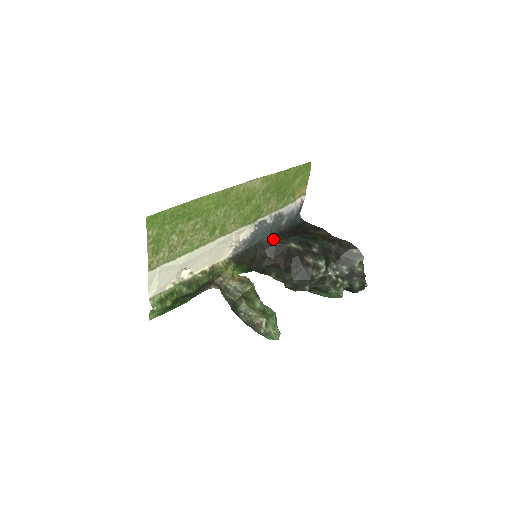
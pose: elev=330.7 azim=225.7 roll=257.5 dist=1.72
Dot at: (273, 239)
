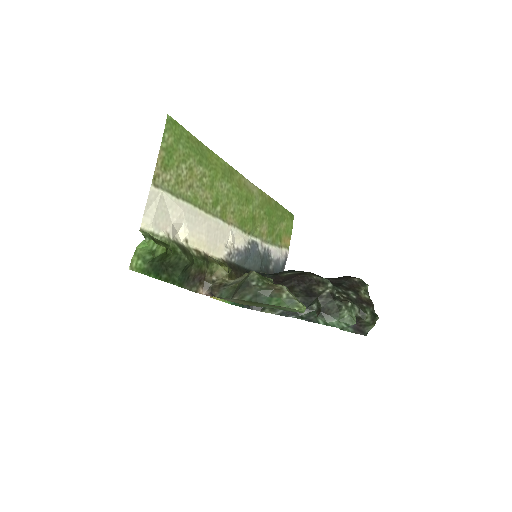
Dot at: (264, 273)
